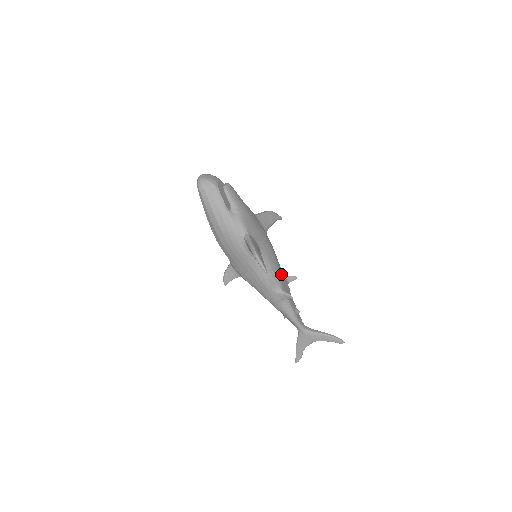
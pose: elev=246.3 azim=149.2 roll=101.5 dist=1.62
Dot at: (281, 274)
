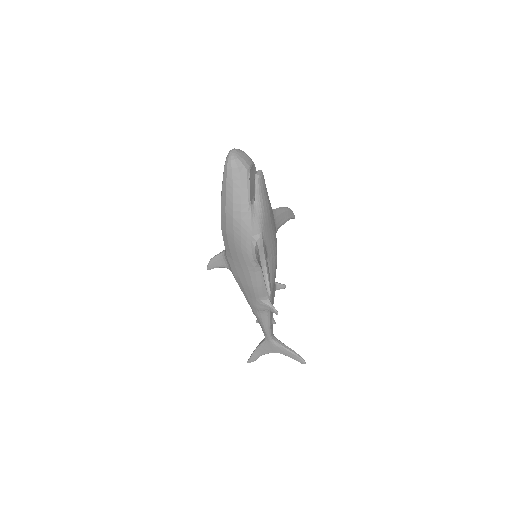
Dot at: (274, 283)
